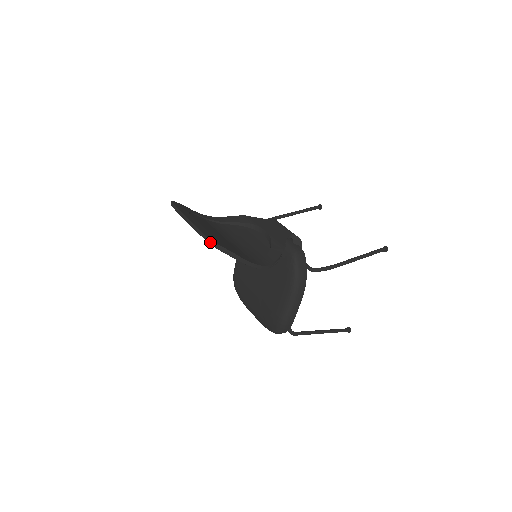
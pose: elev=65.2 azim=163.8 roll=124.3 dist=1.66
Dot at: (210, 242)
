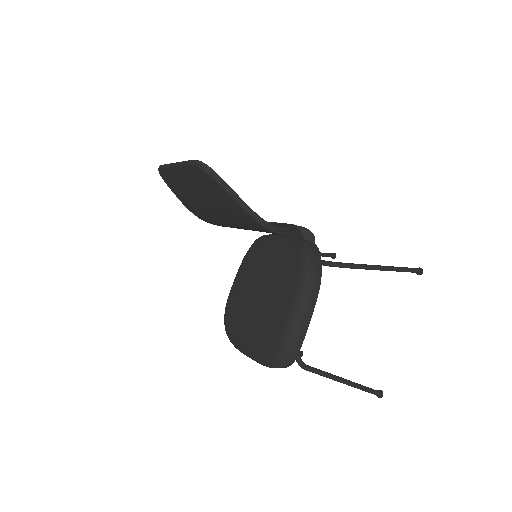
Dot at: (199, 164)
